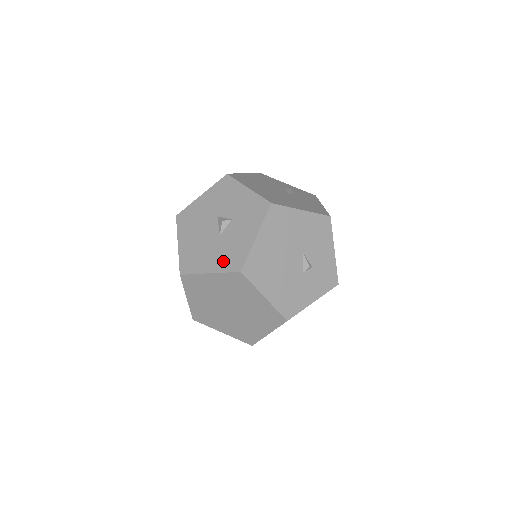
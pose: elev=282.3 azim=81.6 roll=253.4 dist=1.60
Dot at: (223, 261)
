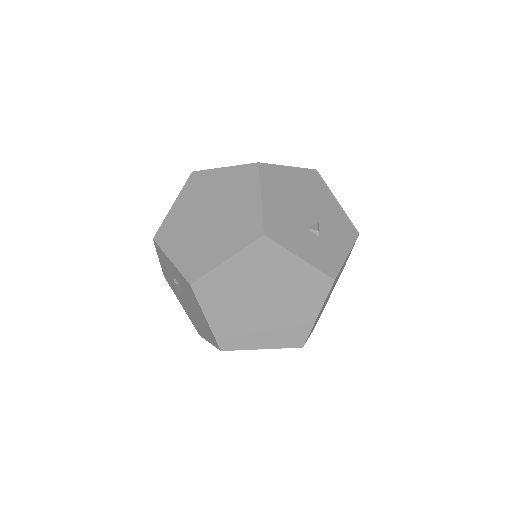
Dot at: occluded
